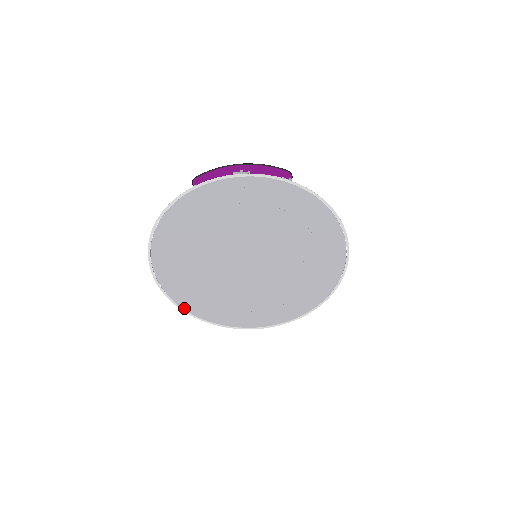
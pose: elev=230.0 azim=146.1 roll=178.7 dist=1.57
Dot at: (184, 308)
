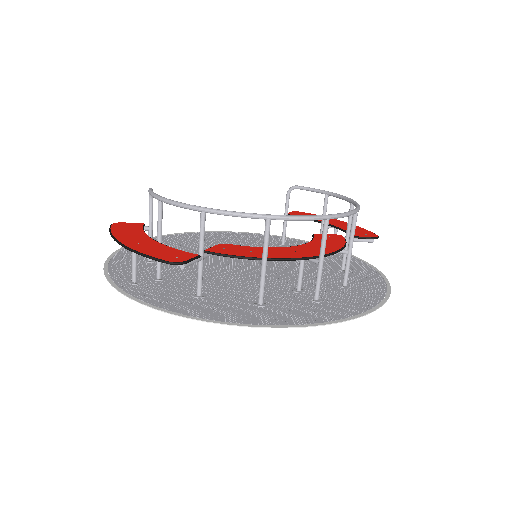
Dot at: (254, 234)
